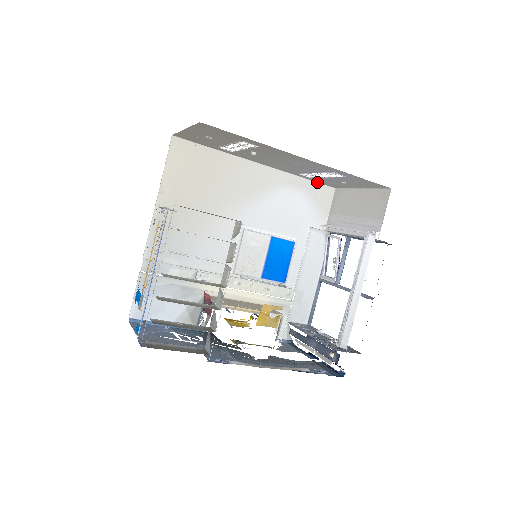
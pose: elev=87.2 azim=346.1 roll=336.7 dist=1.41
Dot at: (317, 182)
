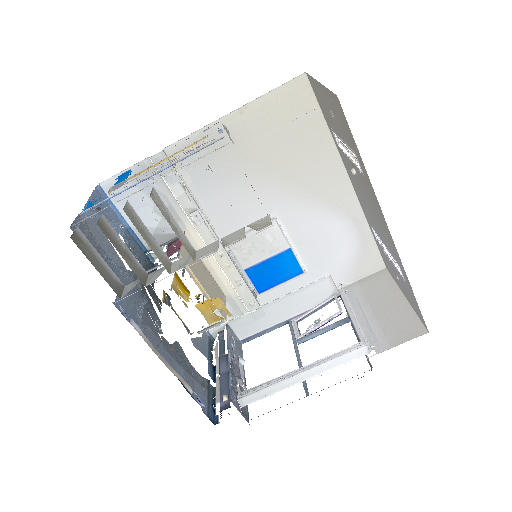
Dot at: (378, 247)
